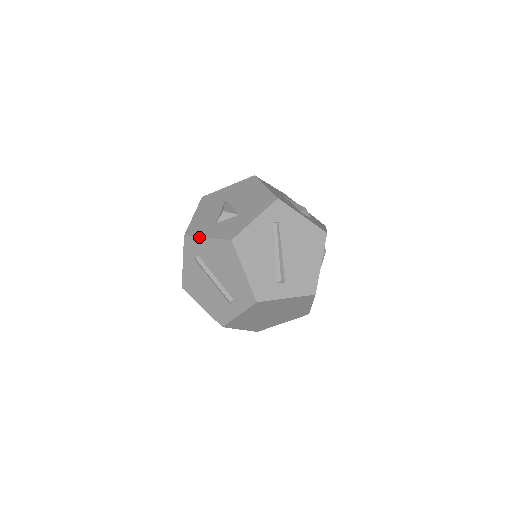
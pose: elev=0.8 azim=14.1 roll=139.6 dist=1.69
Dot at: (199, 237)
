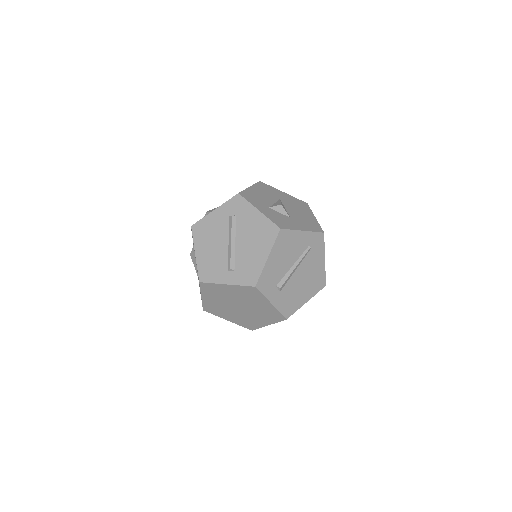
Dot at: (252, 205)
